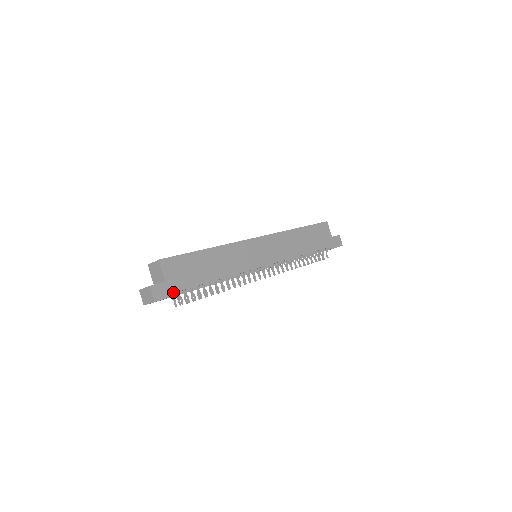
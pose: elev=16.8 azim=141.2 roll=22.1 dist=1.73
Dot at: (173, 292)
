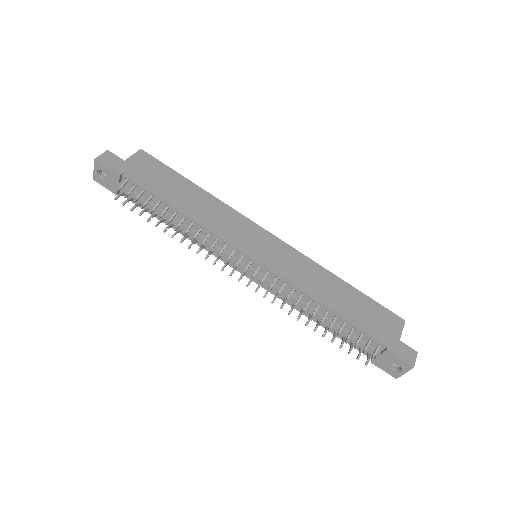
Dot at: (121, 171)
